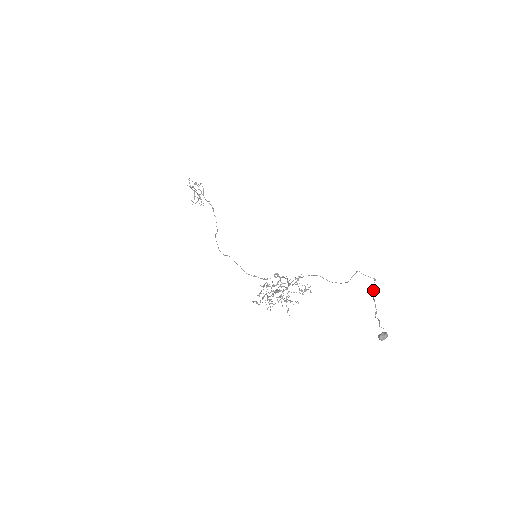
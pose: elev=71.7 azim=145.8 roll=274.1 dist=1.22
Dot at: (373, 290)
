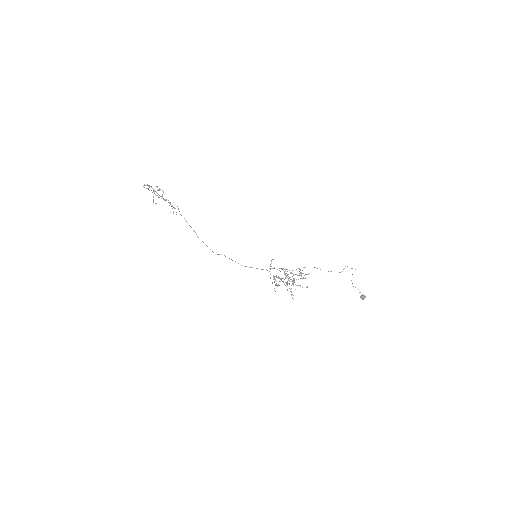
Dot at: occluded
